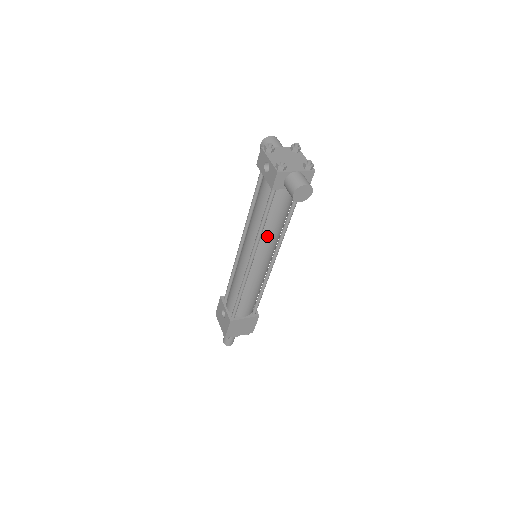
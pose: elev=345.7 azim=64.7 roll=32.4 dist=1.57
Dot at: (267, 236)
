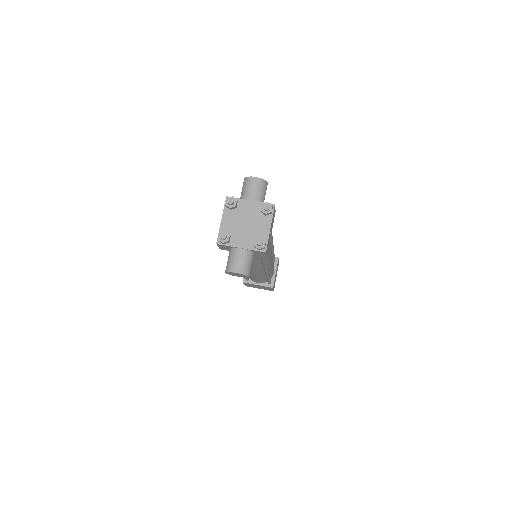
Dot at: occluded
